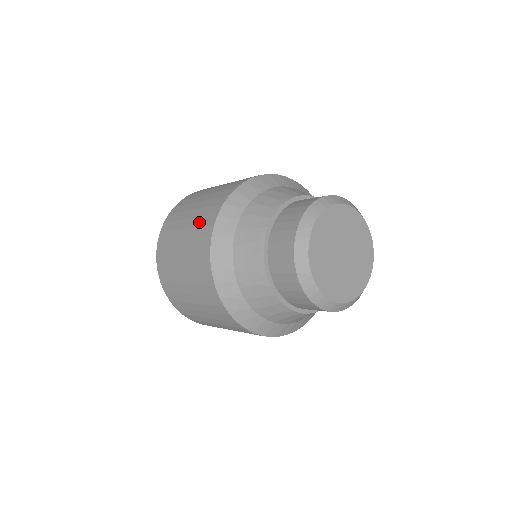
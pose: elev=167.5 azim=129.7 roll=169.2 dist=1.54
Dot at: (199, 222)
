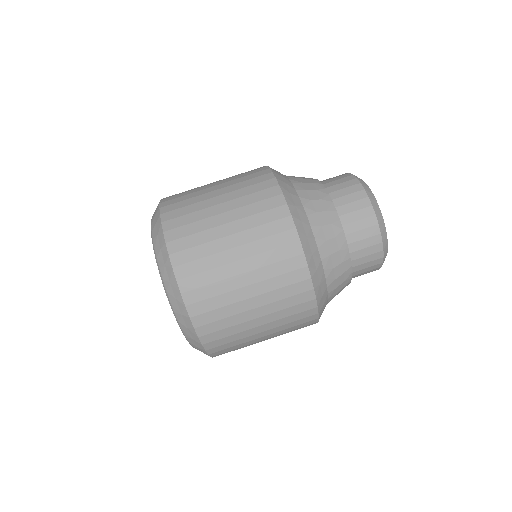
Dot at: (246, 191)
